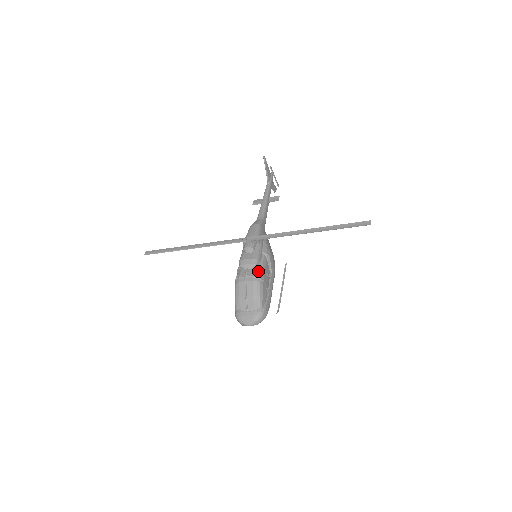
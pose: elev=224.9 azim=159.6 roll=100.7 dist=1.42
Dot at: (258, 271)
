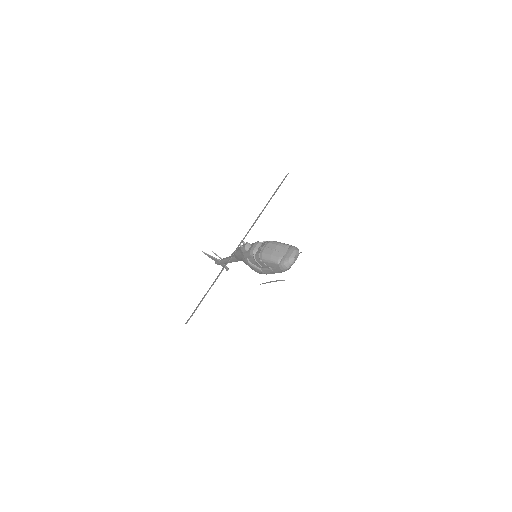
Dot at: (265, 242)
